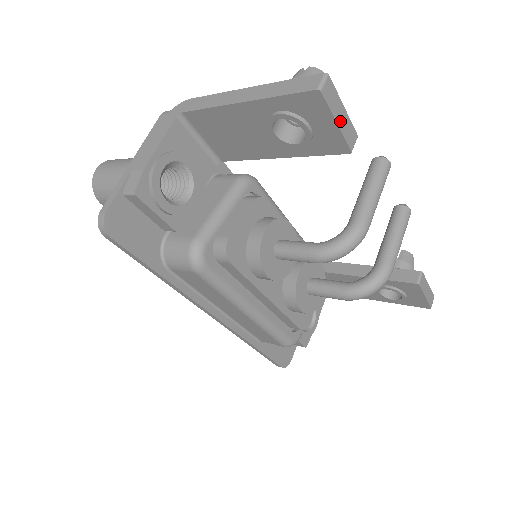
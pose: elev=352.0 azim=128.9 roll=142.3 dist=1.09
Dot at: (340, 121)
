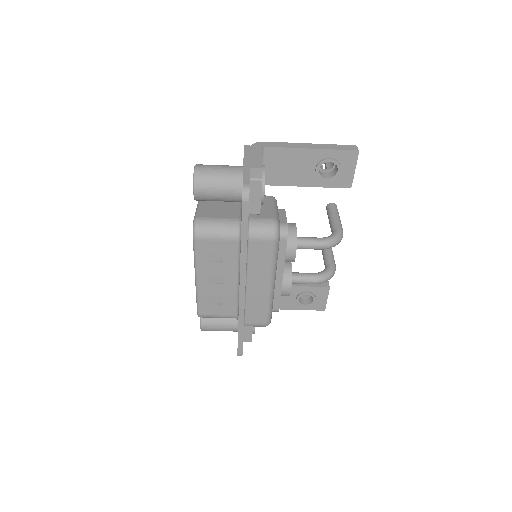
Dot at: (354, 170)
